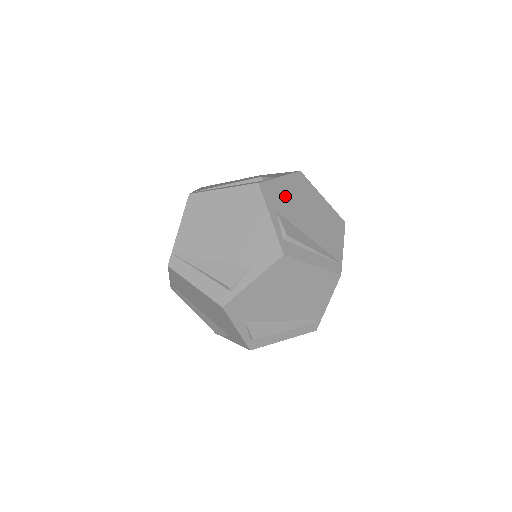
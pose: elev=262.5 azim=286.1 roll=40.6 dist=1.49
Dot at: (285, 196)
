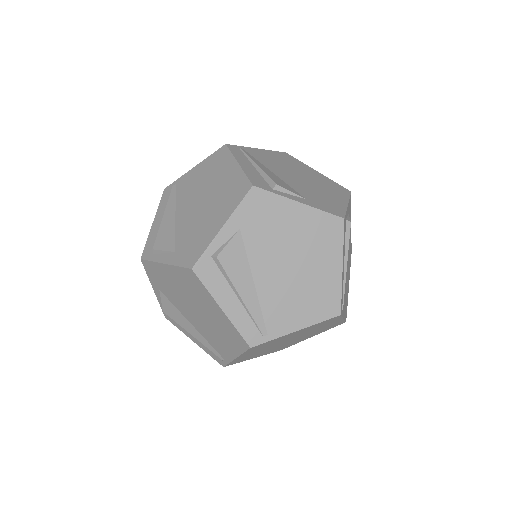
Dot at: (277, 224)
